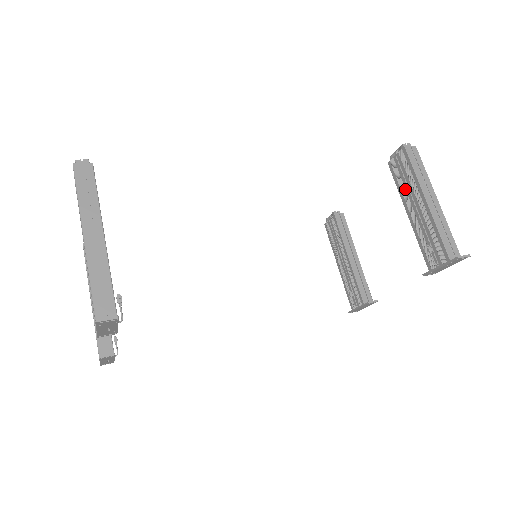
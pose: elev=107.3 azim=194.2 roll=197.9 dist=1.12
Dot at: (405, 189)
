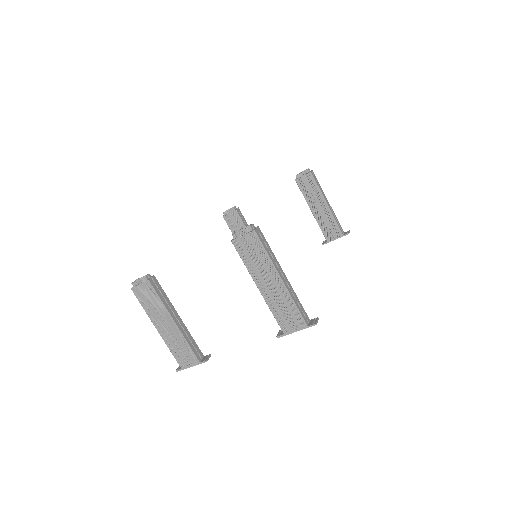
Dot at: (310, 196)
